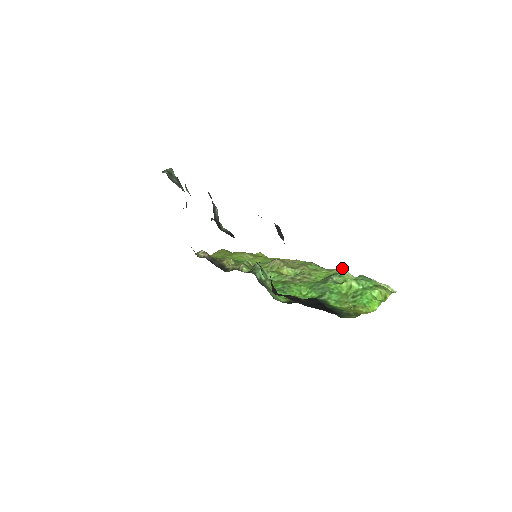
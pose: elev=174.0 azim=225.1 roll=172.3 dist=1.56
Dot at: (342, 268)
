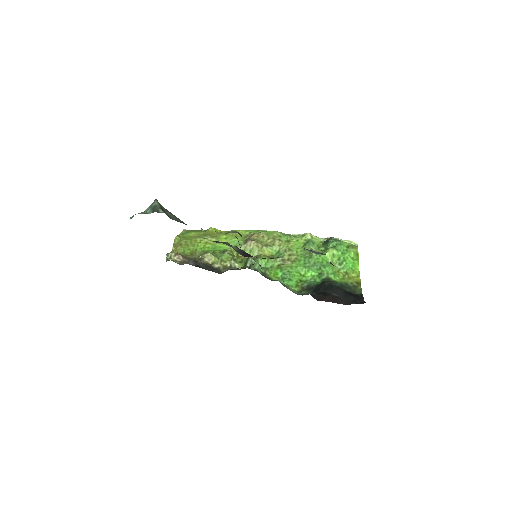
Dot at: (308, 233)
